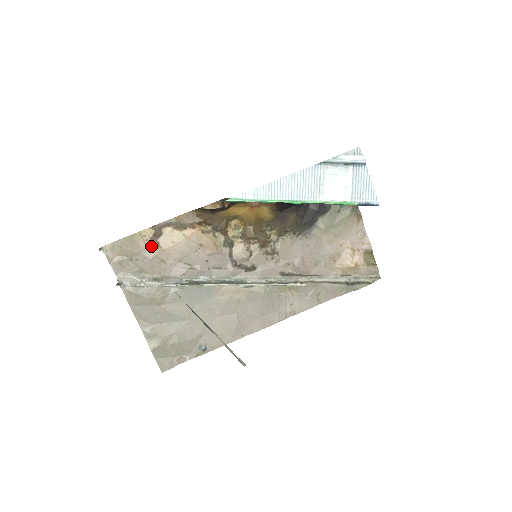
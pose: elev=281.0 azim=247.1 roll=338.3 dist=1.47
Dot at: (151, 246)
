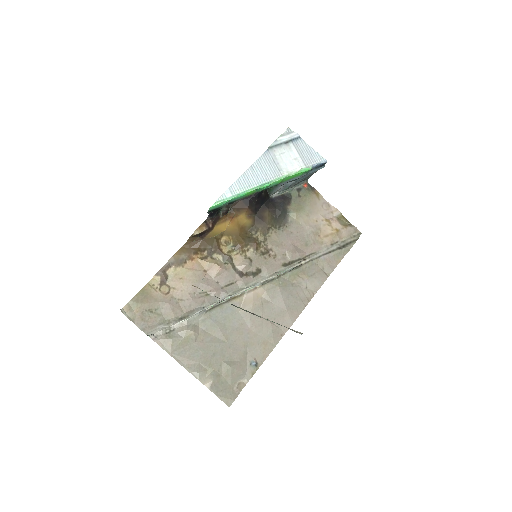
Dot at: (163, 291)
